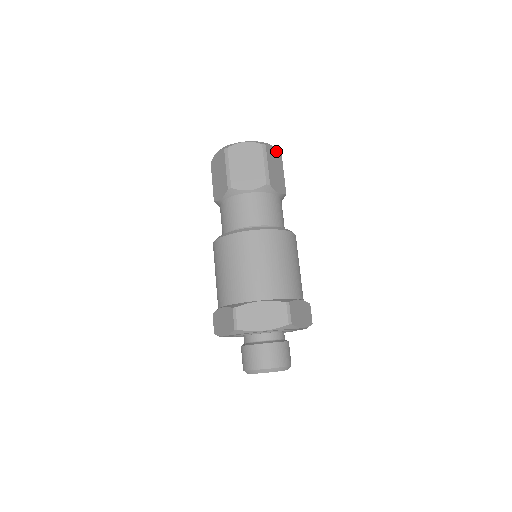
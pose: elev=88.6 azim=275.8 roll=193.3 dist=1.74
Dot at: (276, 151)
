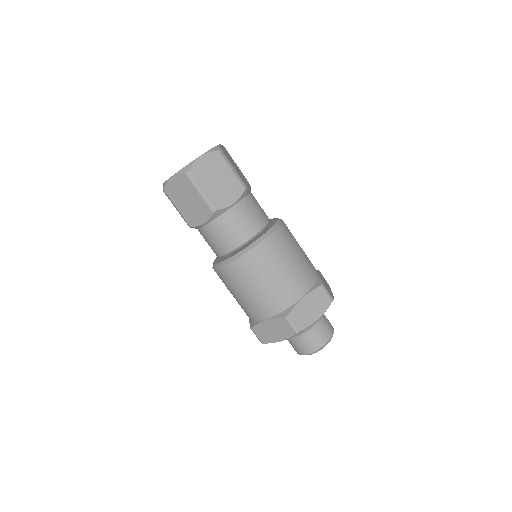
Dot at: (223, 147)
